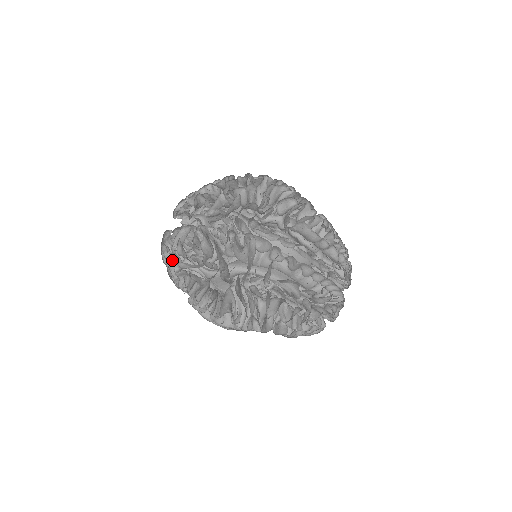
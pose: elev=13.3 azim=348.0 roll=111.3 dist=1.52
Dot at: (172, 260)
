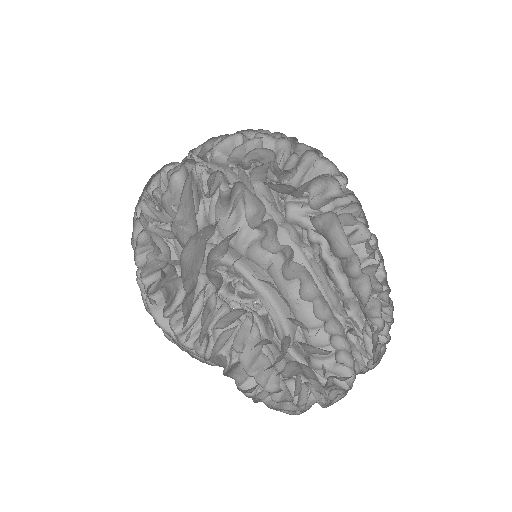
Dot at: occluded
